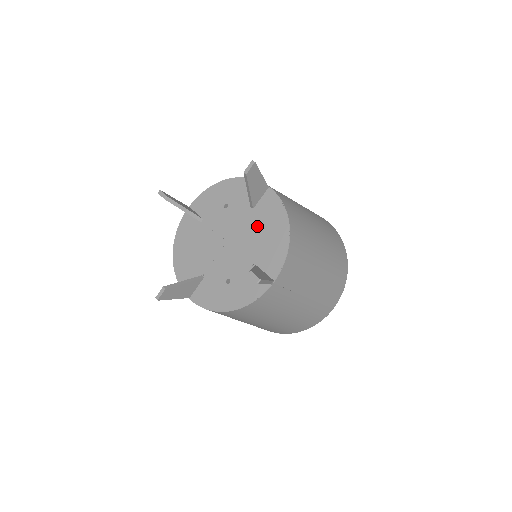
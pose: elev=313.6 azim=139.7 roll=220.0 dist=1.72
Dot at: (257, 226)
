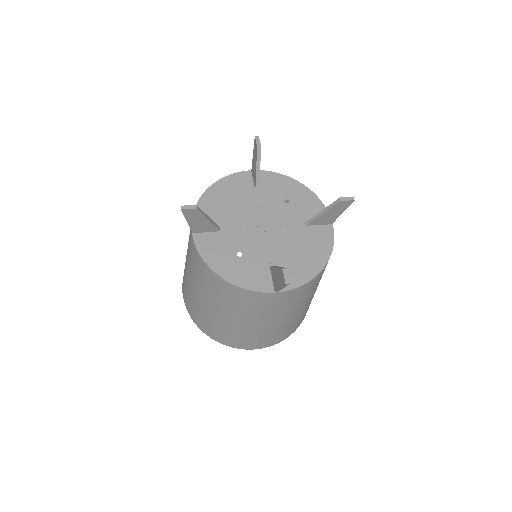
Dot at: (300, 240)
